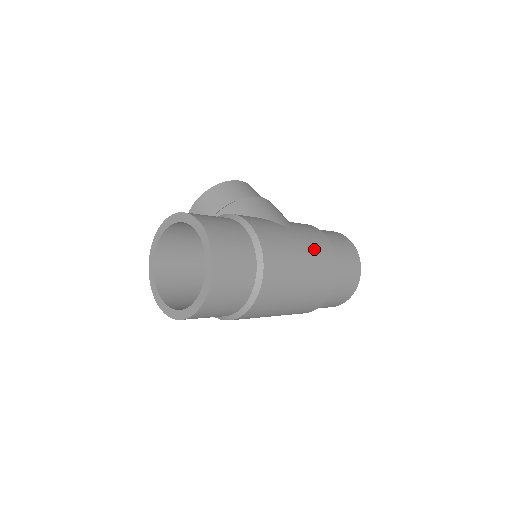
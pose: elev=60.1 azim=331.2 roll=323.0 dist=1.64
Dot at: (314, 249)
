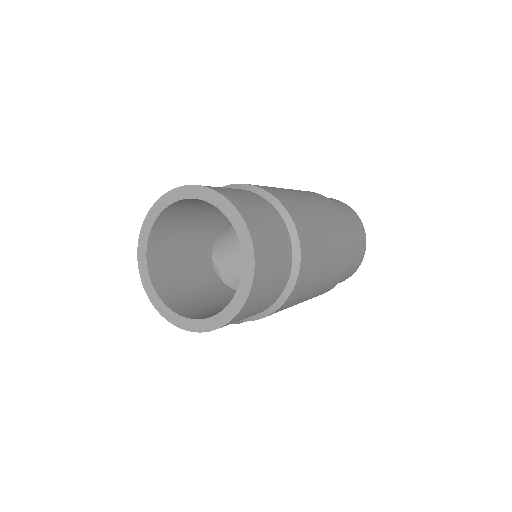
Dot at: occluded
